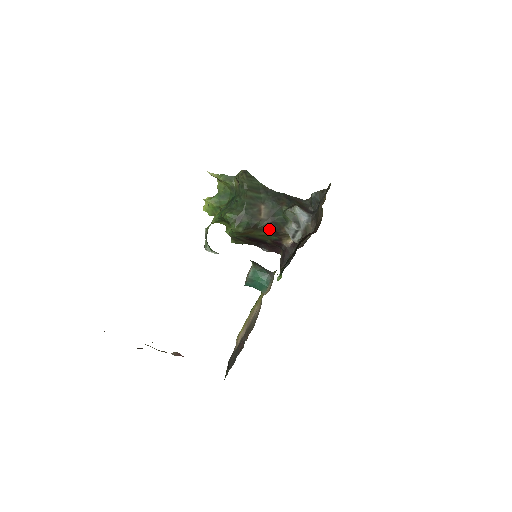
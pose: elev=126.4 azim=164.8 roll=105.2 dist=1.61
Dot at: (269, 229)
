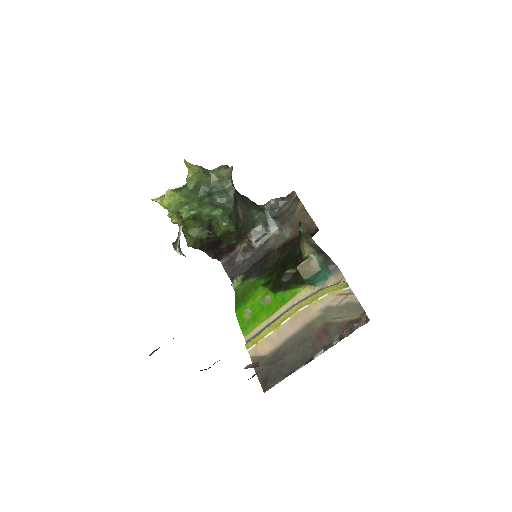
Dot at: (240, 231)
